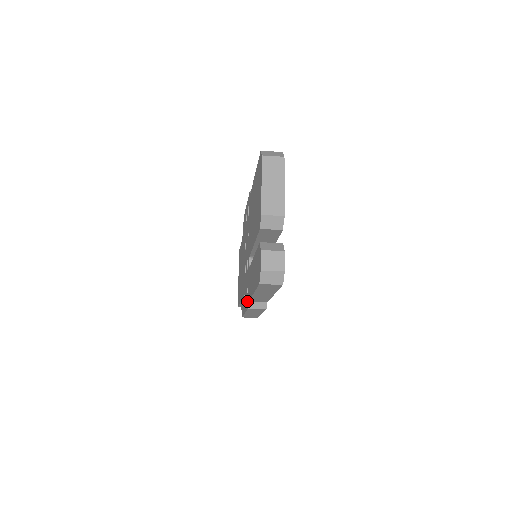
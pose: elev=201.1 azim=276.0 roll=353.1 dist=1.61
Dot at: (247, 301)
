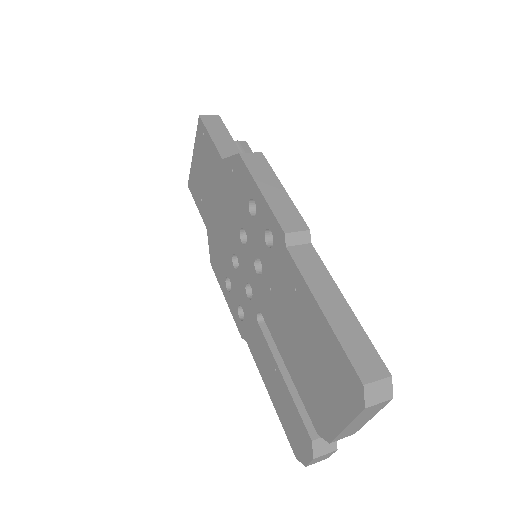
Dot at: (241, 328)
